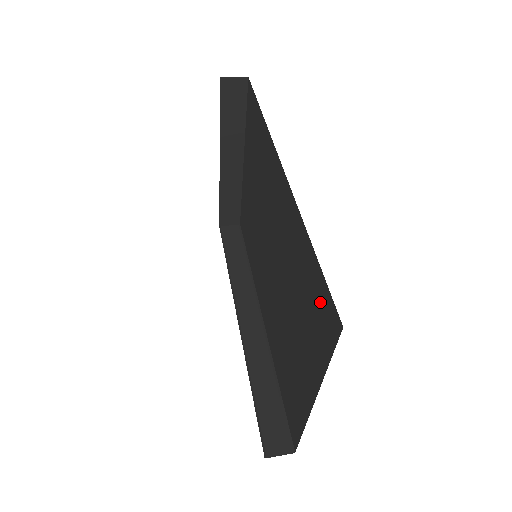
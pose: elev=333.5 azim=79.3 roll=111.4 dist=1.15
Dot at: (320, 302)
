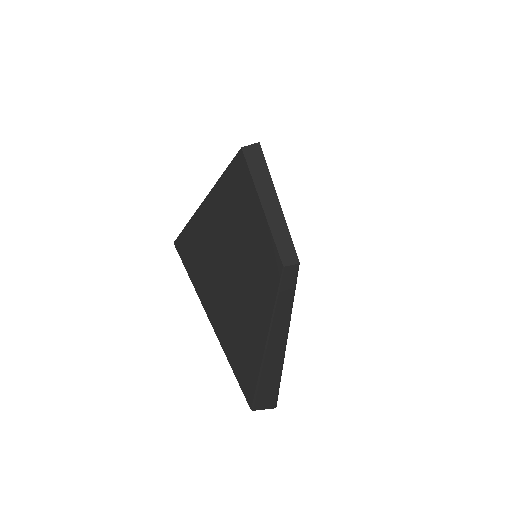
Dot at: occluded
